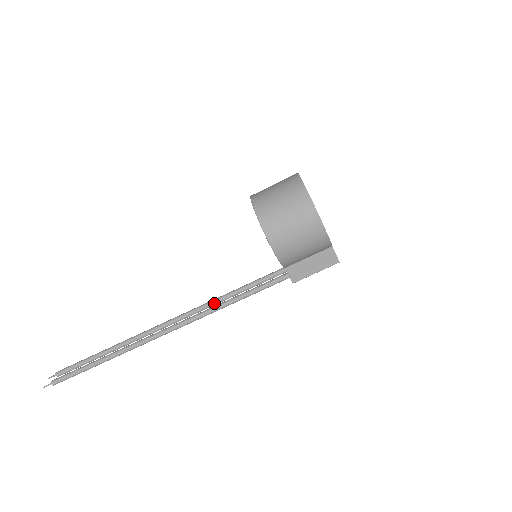
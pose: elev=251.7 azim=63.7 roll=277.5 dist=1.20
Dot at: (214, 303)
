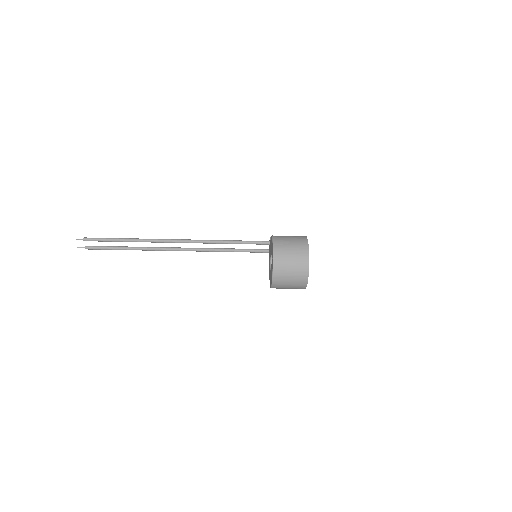
Dot at: occluded
